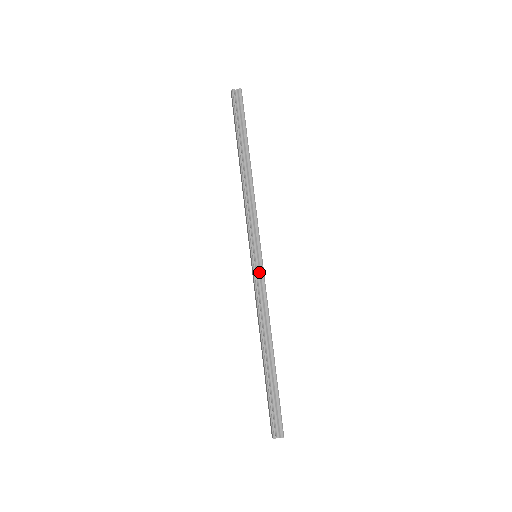
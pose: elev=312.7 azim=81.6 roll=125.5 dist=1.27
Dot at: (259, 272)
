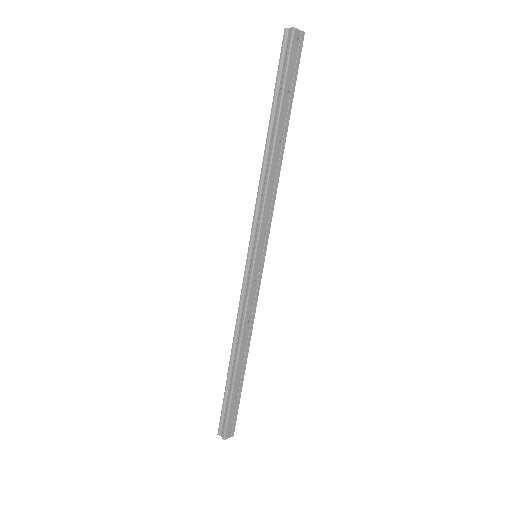
Dot at: (249, 276)
